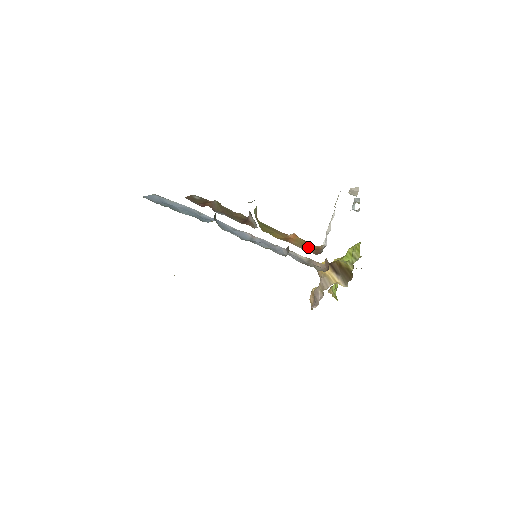
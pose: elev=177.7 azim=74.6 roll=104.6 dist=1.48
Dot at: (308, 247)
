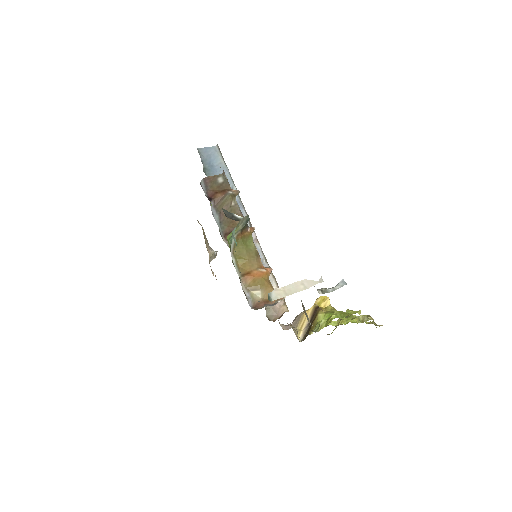
Dot at: (258, 294)
